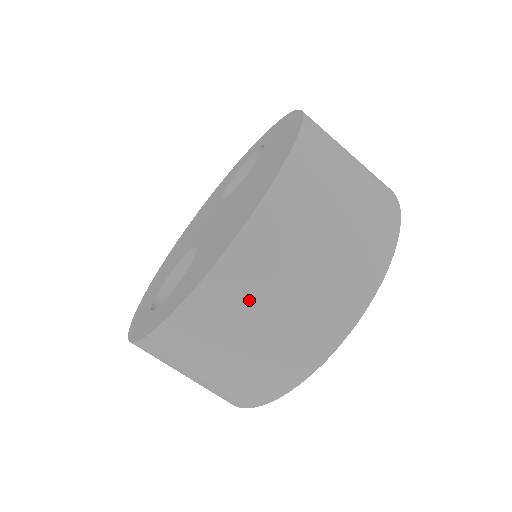
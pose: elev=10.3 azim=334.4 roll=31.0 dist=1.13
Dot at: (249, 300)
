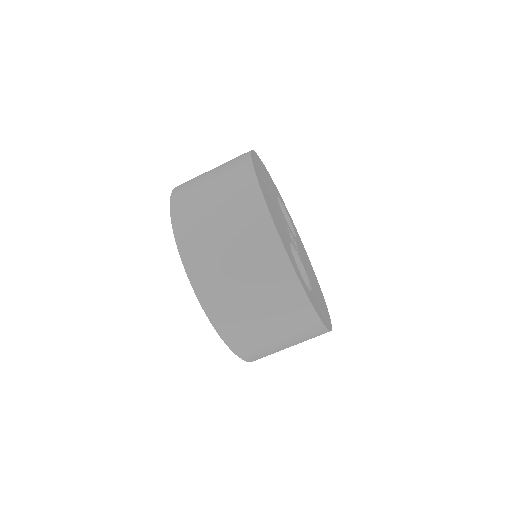
Dot at: (204, 232)
